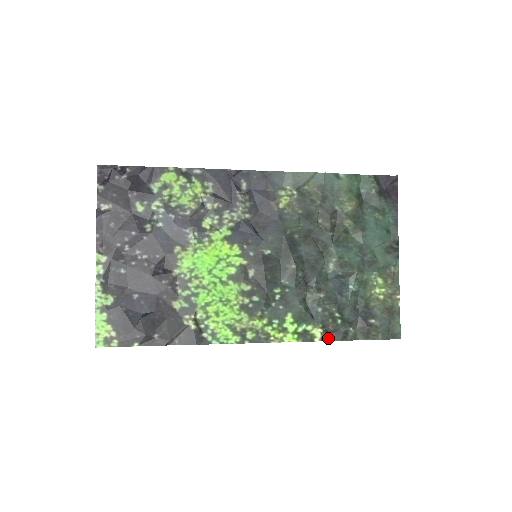
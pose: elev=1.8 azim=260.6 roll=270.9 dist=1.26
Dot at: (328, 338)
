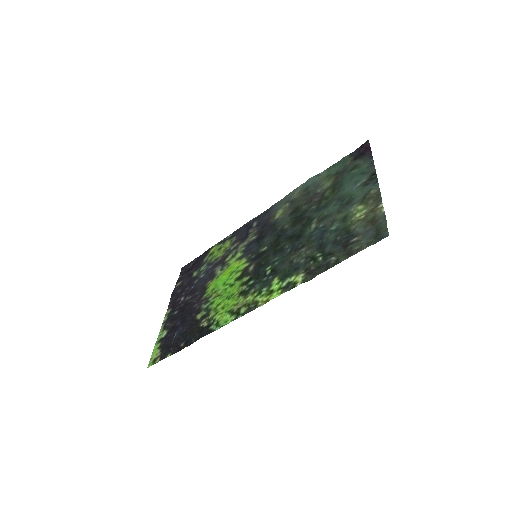
Dot at: (311, 278)
